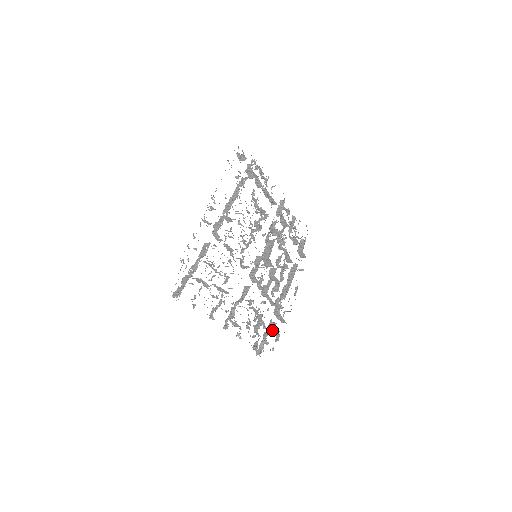
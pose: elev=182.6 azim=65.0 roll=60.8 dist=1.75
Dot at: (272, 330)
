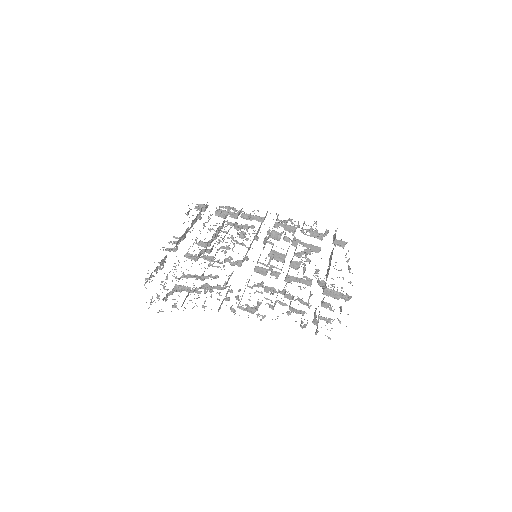
Dot at: (323, 304)
